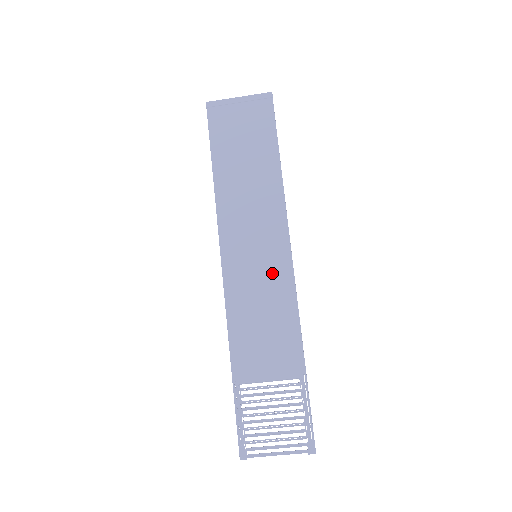
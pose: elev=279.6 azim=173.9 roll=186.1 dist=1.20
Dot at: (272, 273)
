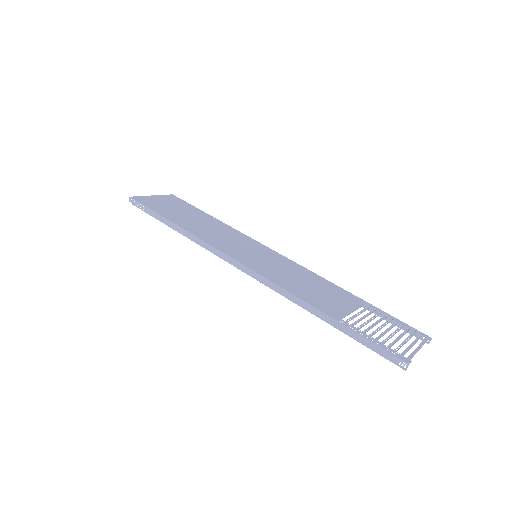
Dot at: (277, 261)
